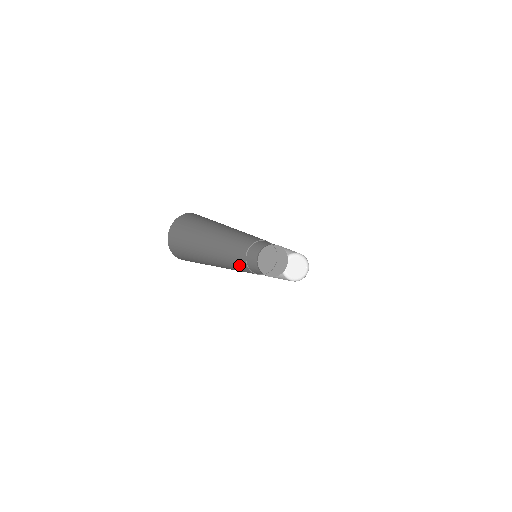
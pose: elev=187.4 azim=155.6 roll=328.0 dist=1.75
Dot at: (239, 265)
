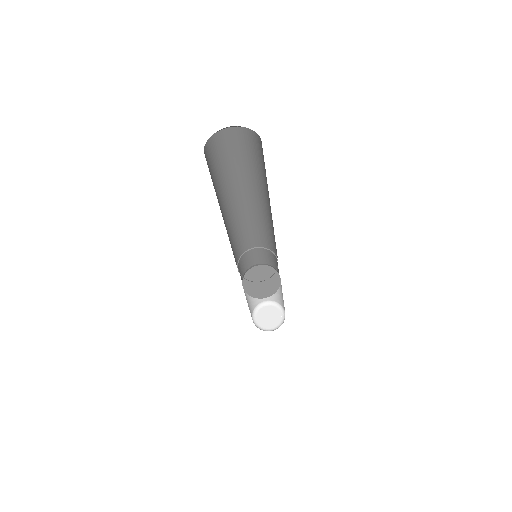
Dot at: (235, 246)
